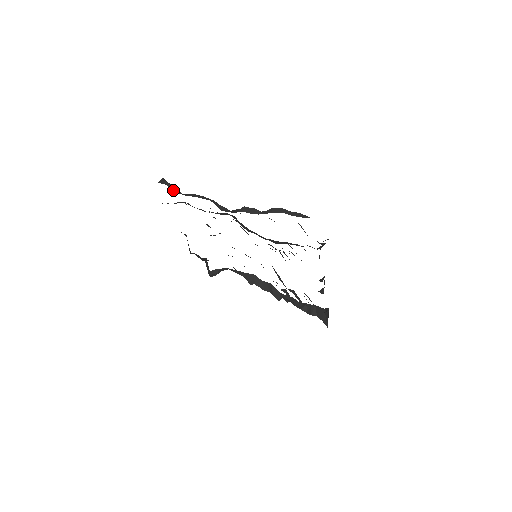
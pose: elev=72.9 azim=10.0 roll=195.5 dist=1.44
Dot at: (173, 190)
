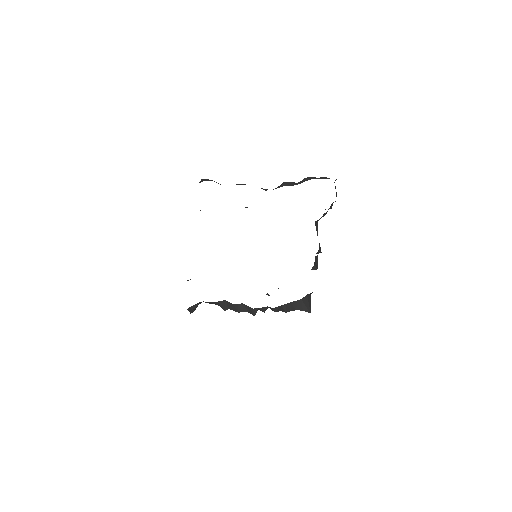
Dot at: occluded
